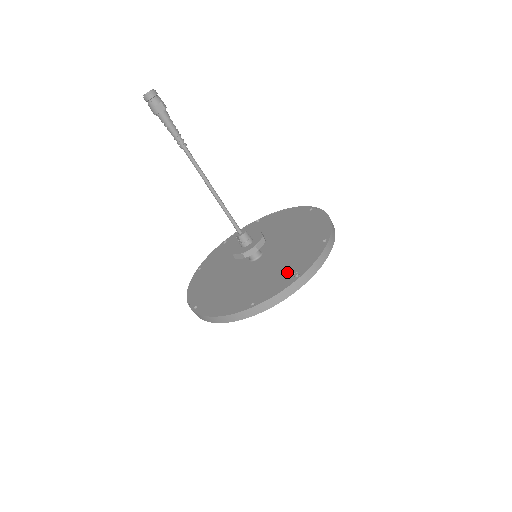
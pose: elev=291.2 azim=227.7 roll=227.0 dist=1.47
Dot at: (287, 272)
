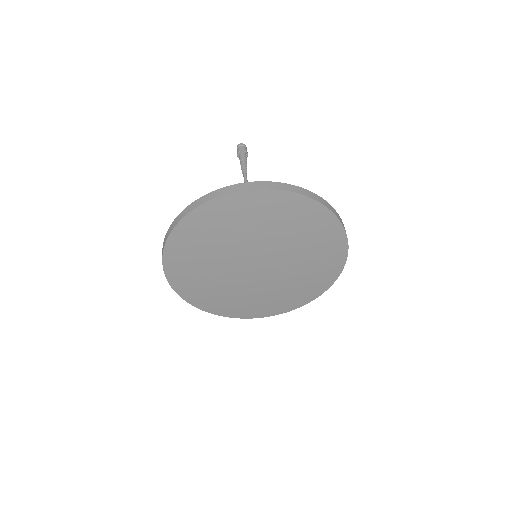
Dot at: occluded
